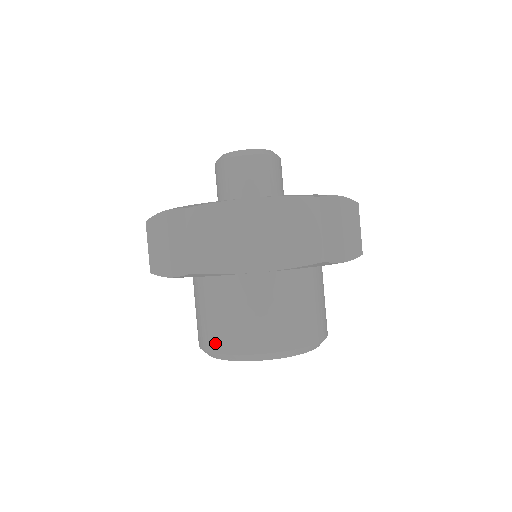
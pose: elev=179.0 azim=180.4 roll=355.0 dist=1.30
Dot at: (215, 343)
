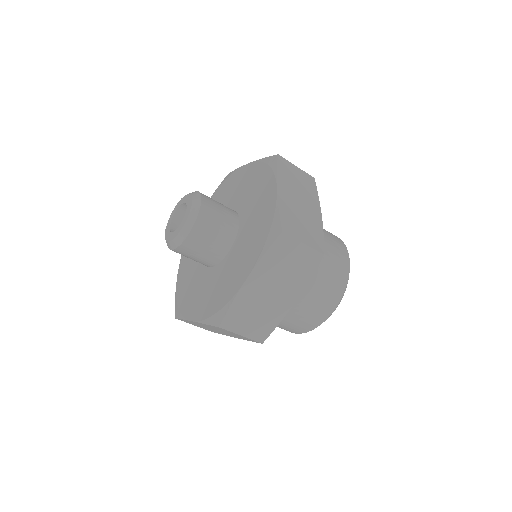
Dot at: (299, 330)
